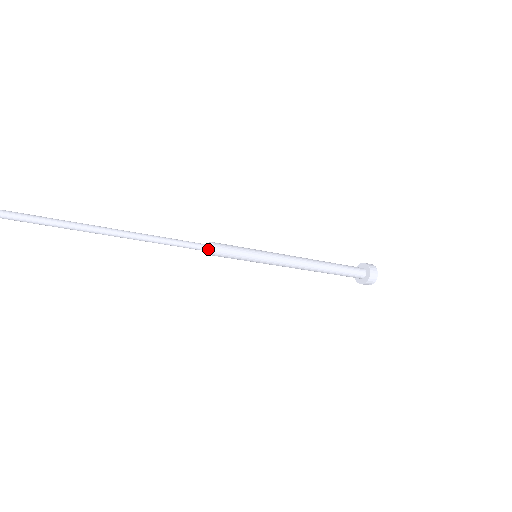
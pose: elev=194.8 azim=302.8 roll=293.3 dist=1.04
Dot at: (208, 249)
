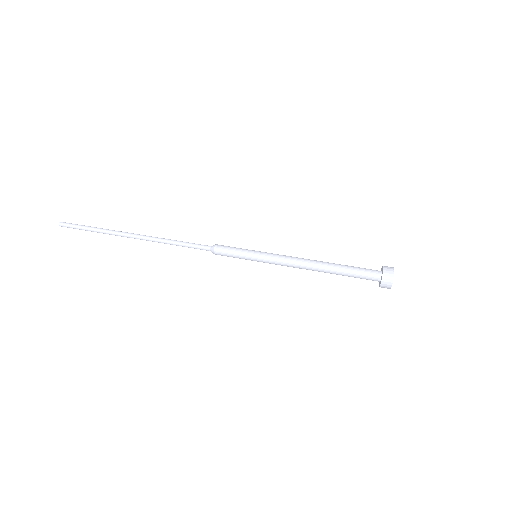
Dot at: (211, 250)
